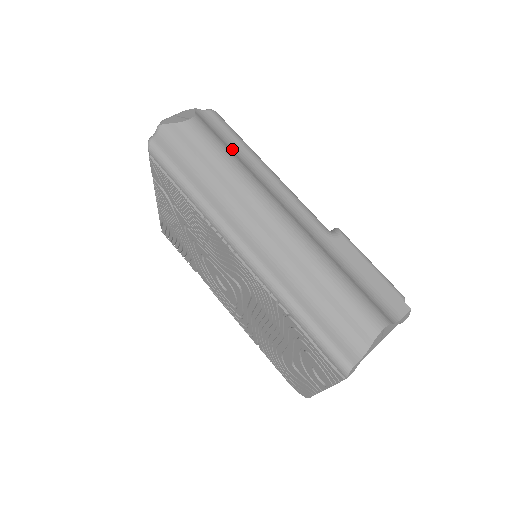
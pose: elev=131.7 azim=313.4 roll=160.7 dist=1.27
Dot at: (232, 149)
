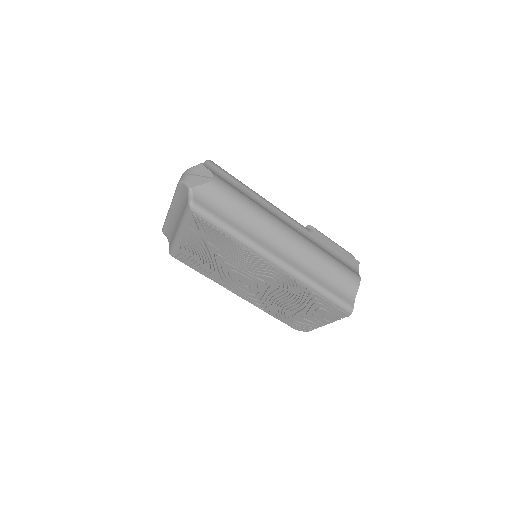
Dot at: (240, 191)
